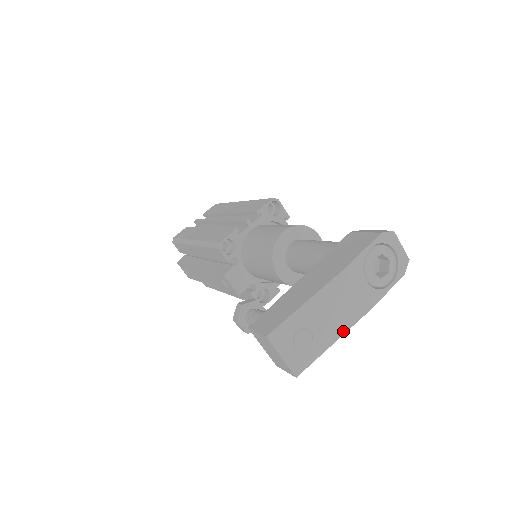
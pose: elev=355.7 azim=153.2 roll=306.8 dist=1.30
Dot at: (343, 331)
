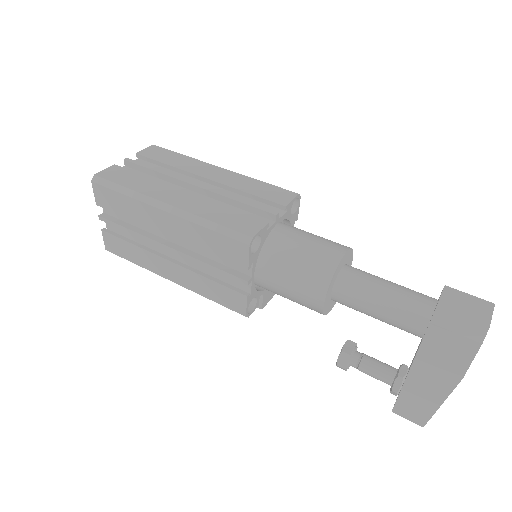
Dot at: occluded
